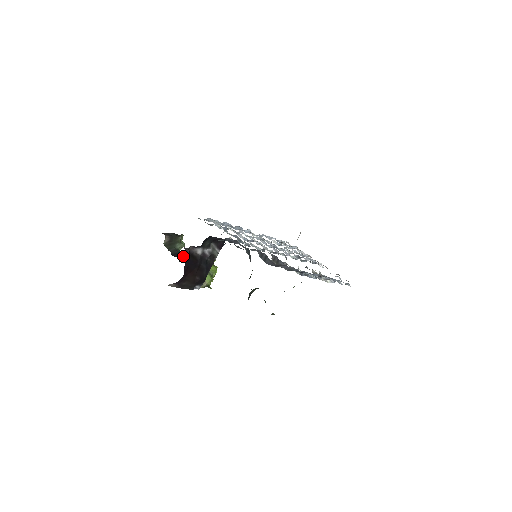
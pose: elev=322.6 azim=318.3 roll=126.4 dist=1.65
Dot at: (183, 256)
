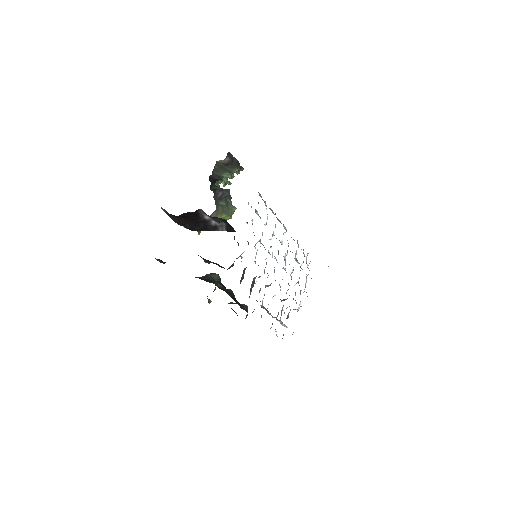
Dot at: (226, 180)
